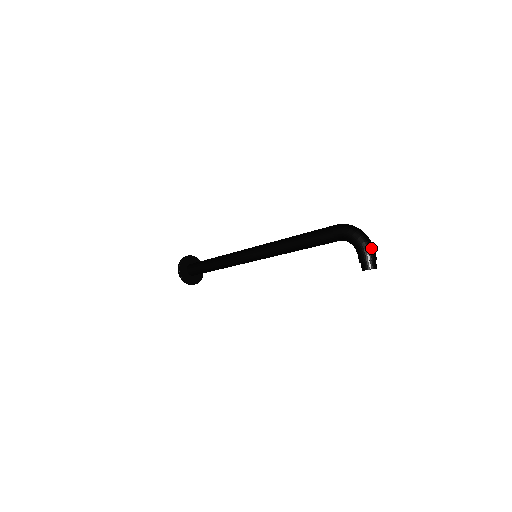
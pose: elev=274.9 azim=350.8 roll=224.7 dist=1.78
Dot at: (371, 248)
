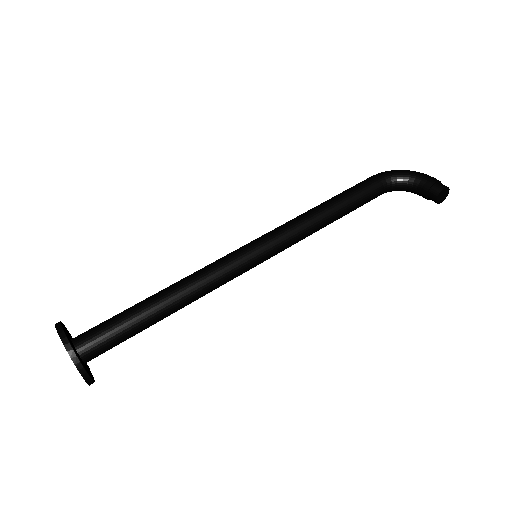
Dot at: occluded
